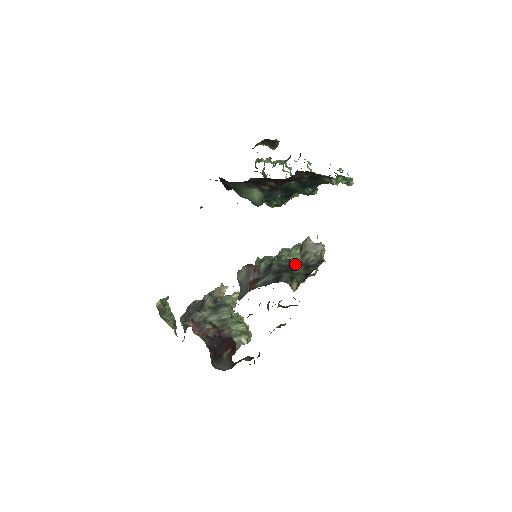
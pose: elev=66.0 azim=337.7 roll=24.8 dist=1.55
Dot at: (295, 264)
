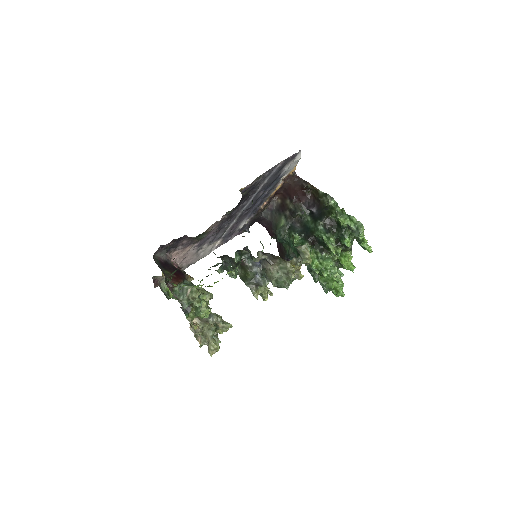
Dot at: occluded
